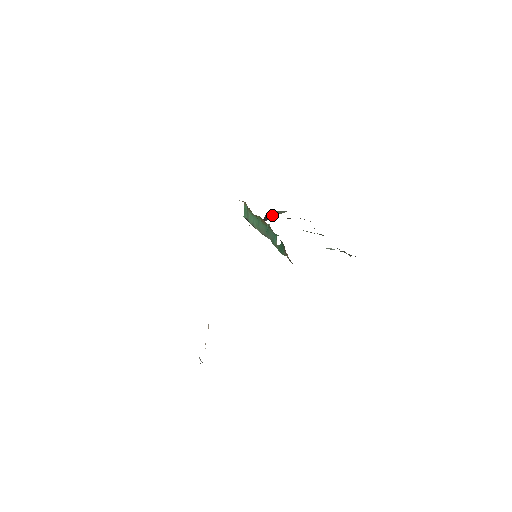
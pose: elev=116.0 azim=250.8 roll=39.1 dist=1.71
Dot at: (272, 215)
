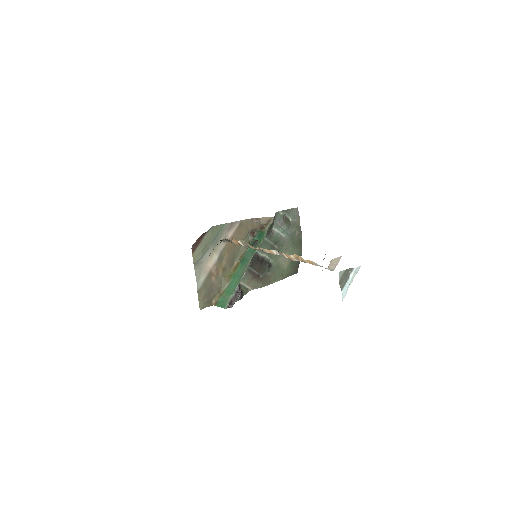
Dot at: occluded
